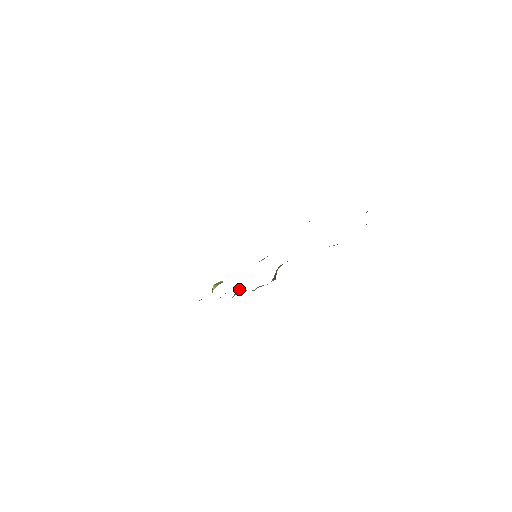
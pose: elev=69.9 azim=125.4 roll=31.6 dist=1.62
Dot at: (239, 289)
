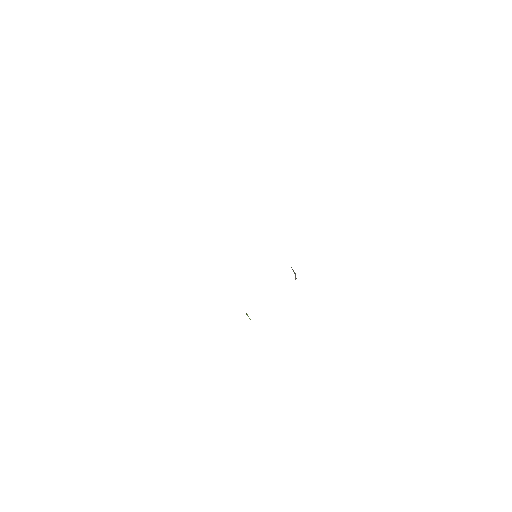
Dot at: occluded
